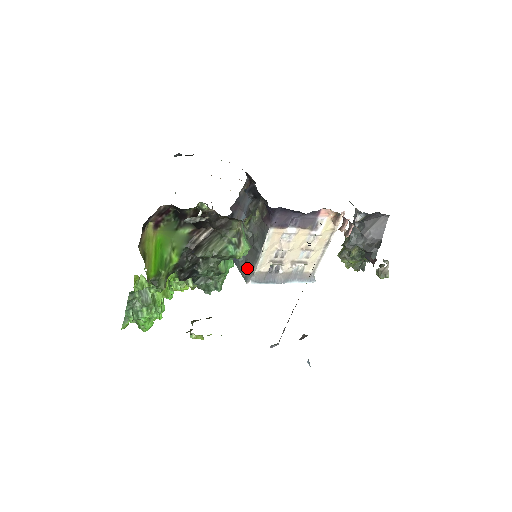
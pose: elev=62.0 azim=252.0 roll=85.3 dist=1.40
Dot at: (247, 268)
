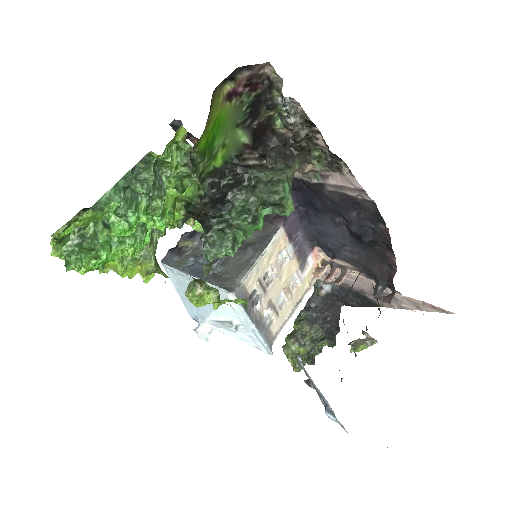
Dot at: (227, 279)
